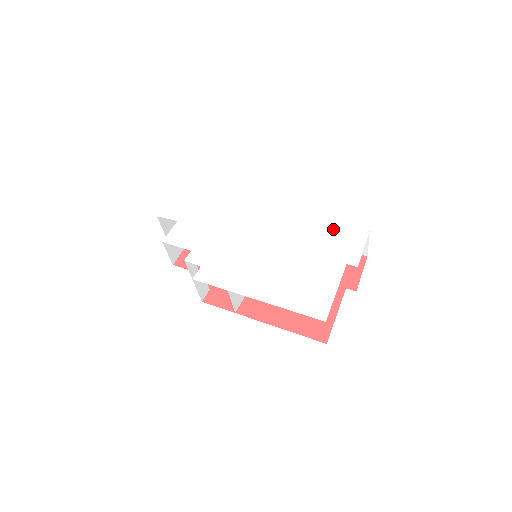
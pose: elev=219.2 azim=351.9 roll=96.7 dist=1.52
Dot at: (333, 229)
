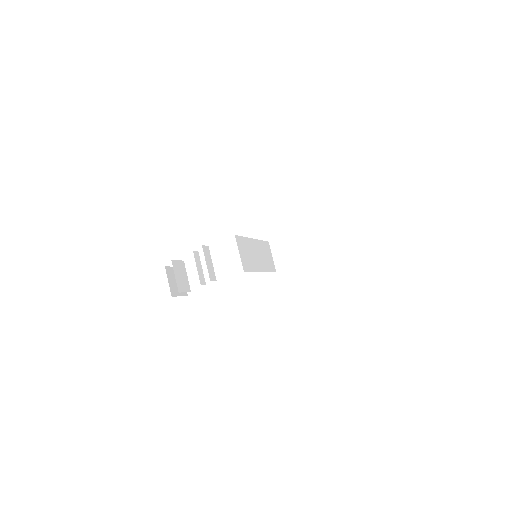
Dot at: occluded
